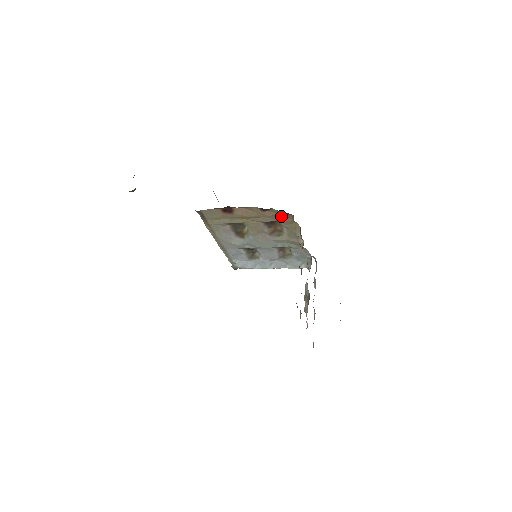
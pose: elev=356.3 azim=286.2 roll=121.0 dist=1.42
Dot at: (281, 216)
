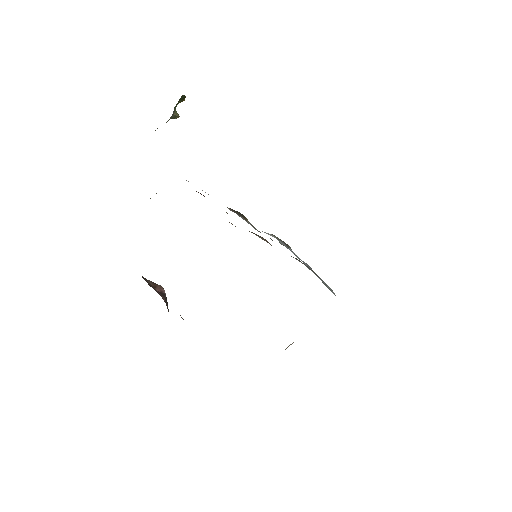
Dot at: occluded
